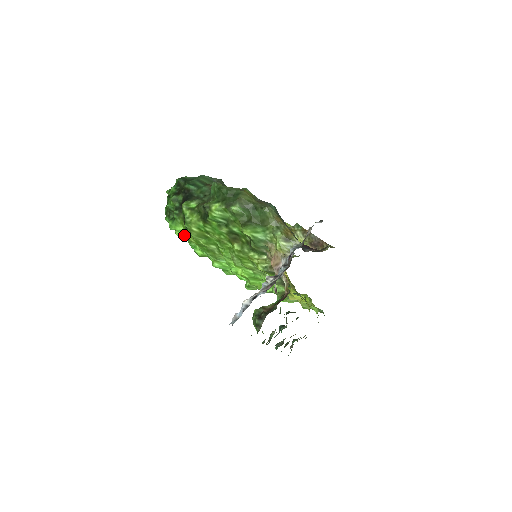
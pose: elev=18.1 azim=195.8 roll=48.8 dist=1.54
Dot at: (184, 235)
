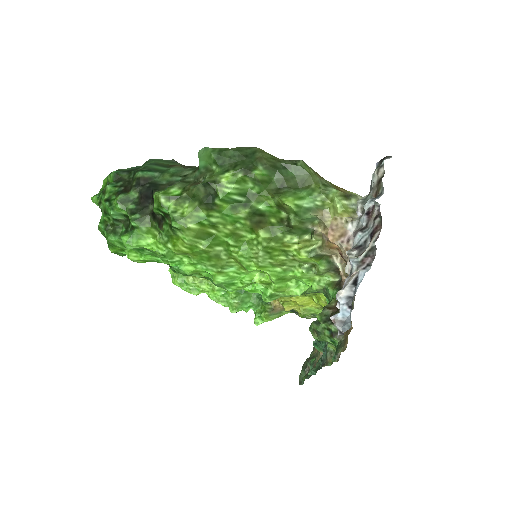
Dot at: (154, 250)
